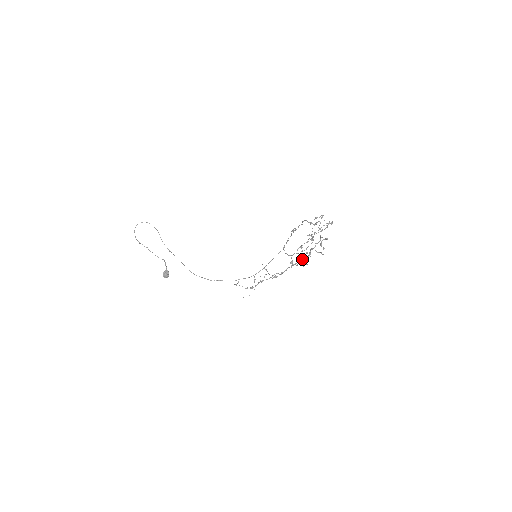
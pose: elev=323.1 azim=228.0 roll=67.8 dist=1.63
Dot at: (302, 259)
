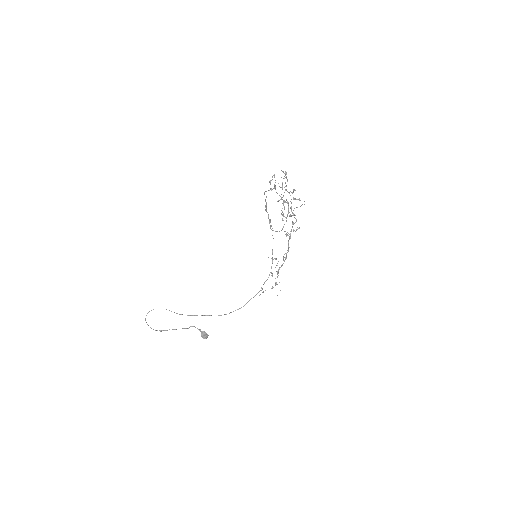
Dot at: (292, 224)
